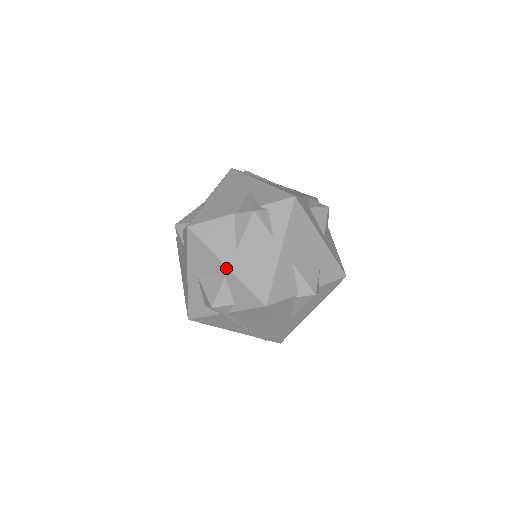
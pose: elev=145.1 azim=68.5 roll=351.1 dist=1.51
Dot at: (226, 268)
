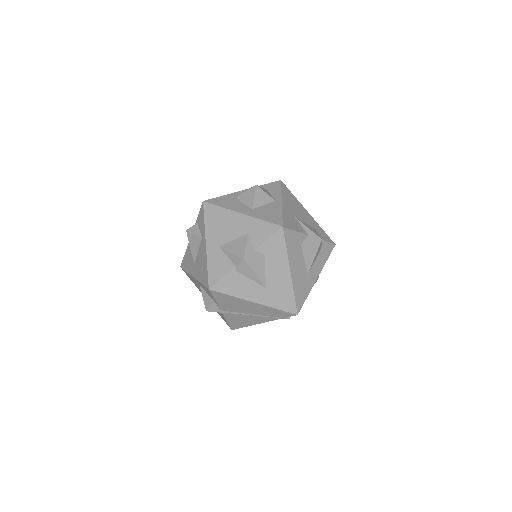
Dot at: occluded
